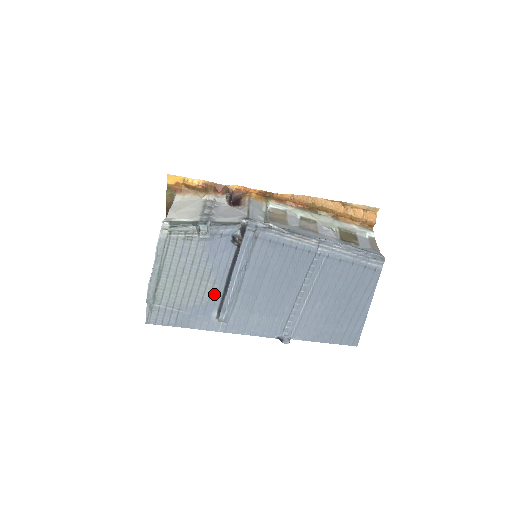
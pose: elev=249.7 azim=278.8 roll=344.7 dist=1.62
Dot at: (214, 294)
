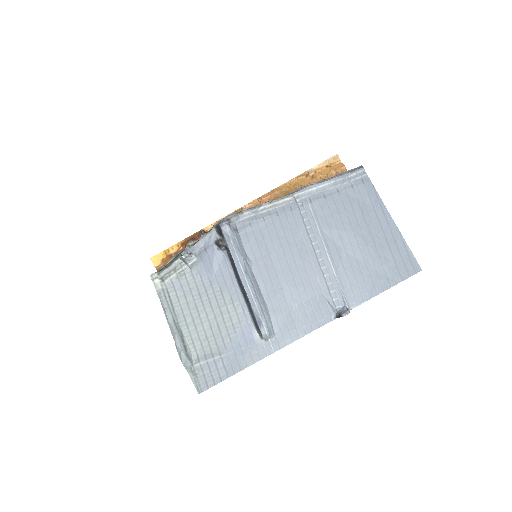
Dot at: (240, 314)
